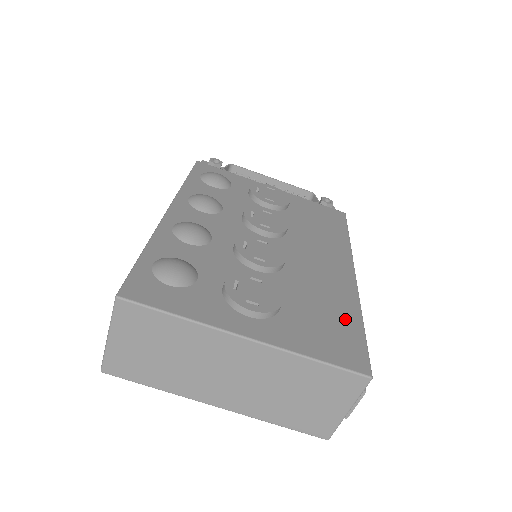
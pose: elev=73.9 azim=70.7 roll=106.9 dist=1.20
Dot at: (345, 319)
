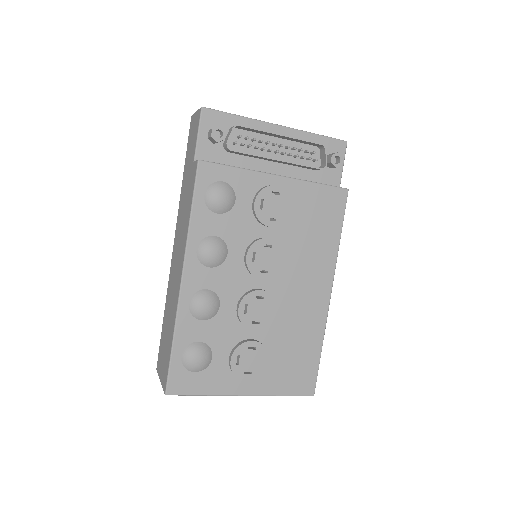
Dot at: (309, 353)
